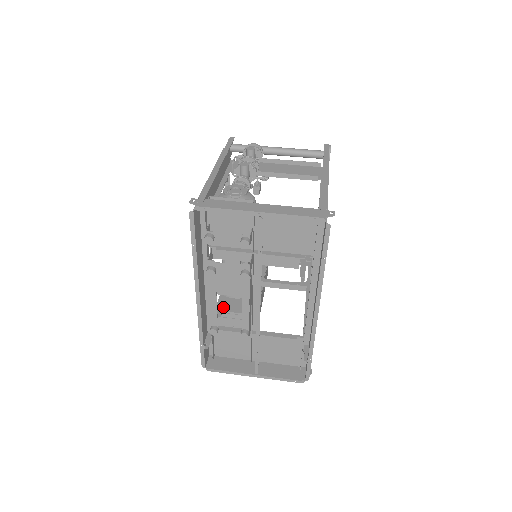
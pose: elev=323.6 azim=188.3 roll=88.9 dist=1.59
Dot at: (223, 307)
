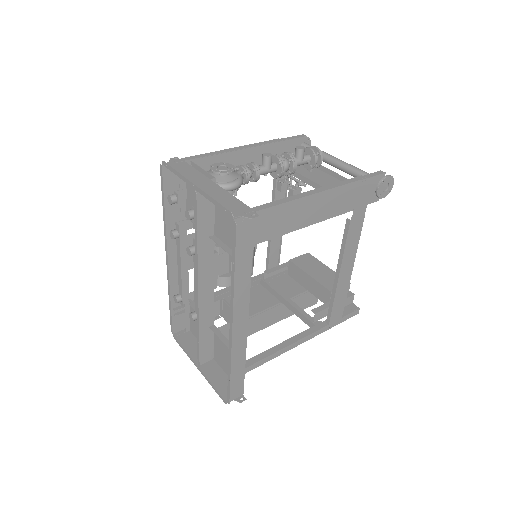
Dot at: (228, 296)
